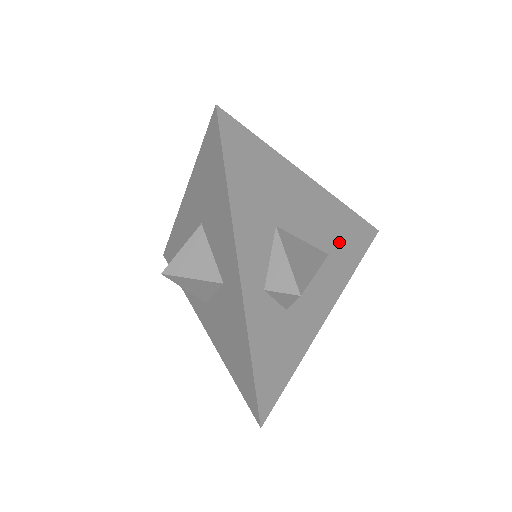
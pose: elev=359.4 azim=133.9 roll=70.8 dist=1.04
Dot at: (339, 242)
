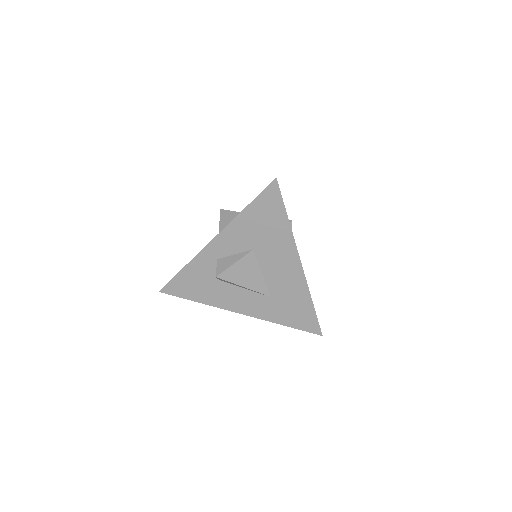
Dot at: (285, 302)
